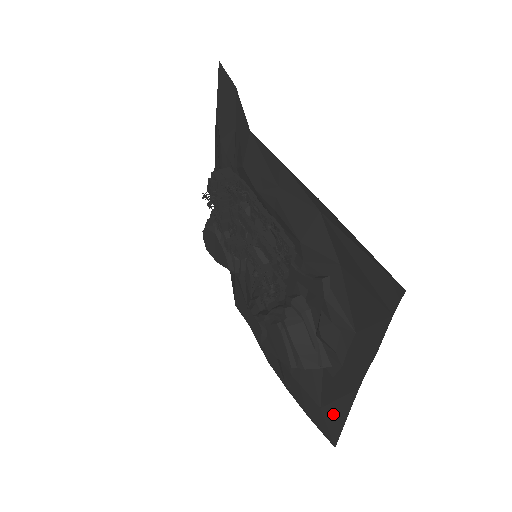
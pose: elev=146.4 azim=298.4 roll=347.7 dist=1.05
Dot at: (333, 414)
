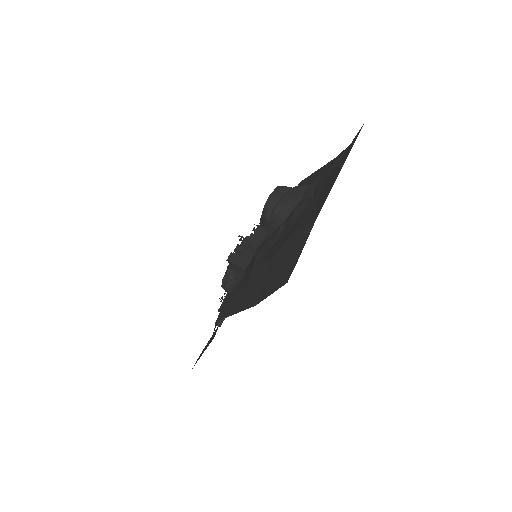
Dot at: occluded
